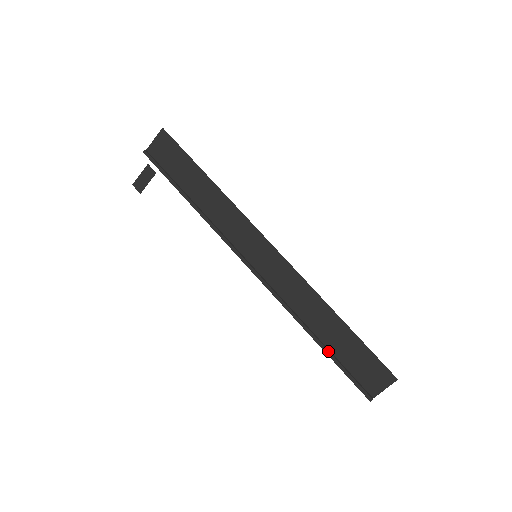
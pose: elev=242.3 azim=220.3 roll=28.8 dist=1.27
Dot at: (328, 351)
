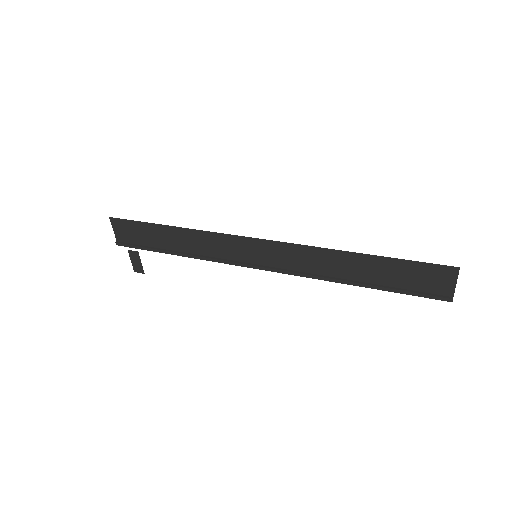
Dot at: (379, 287)
